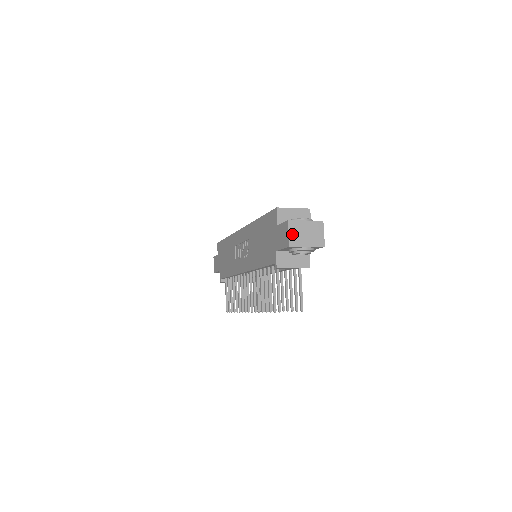
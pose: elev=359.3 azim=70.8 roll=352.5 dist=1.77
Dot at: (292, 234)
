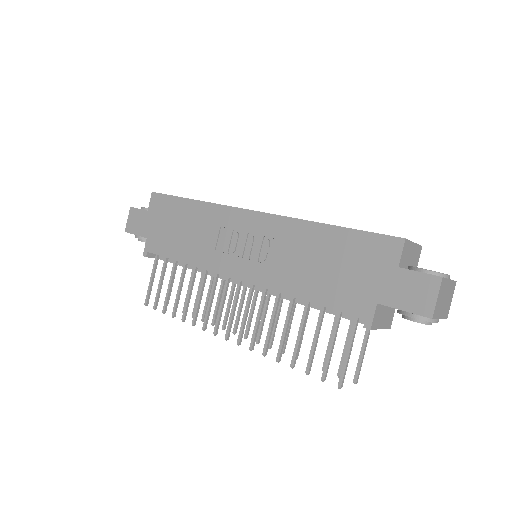
Dot at: (439, 299)
